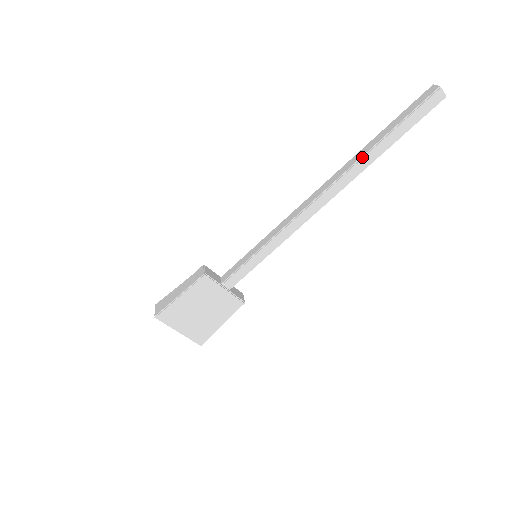
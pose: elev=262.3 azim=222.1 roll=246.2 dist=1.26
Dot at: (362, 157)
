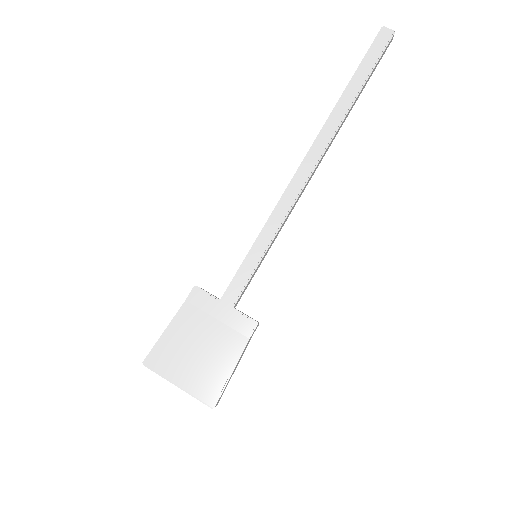
Dot at: (334, 109)
